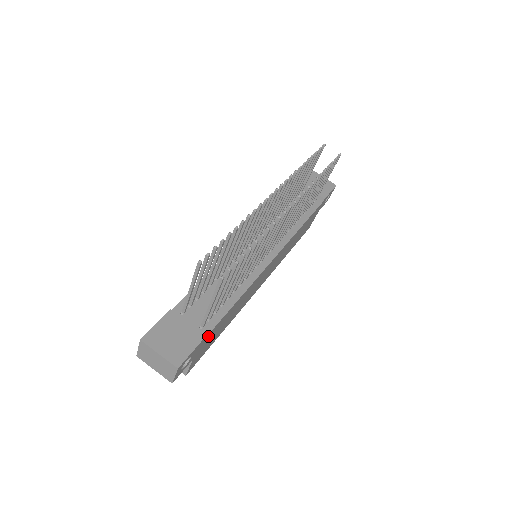
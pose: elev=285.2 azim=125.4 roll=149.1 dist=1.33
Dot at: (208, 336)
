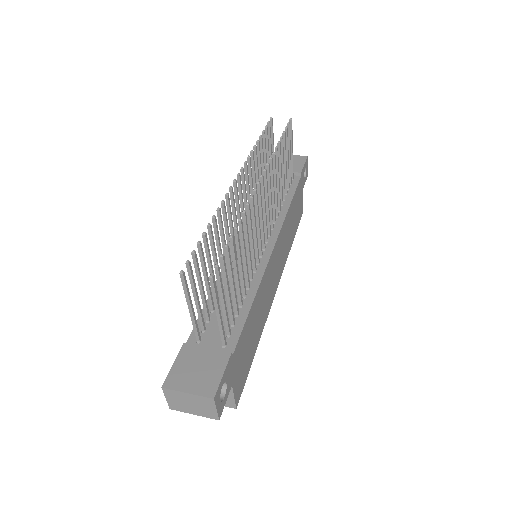
Dot at: (236, 353)
